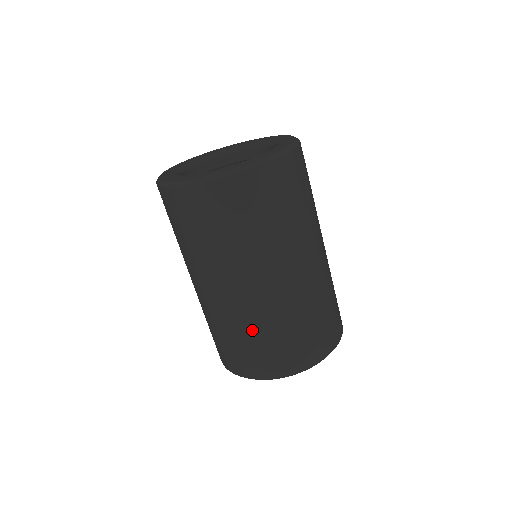
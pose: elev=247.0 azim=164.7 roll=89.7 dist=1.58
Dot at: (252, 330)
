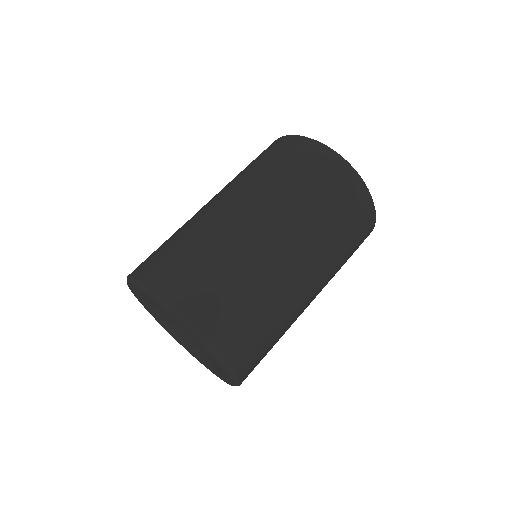
Dot at: (245, 275)
